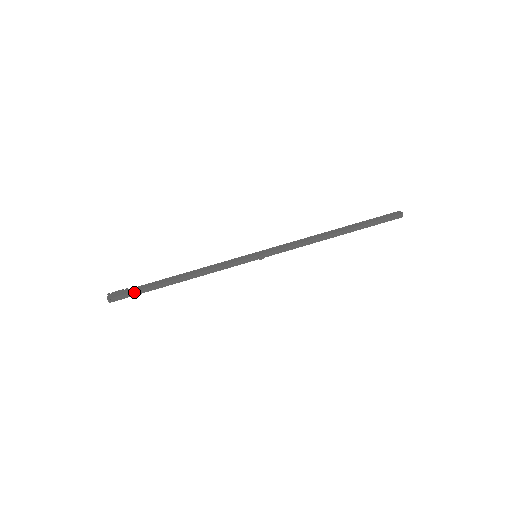
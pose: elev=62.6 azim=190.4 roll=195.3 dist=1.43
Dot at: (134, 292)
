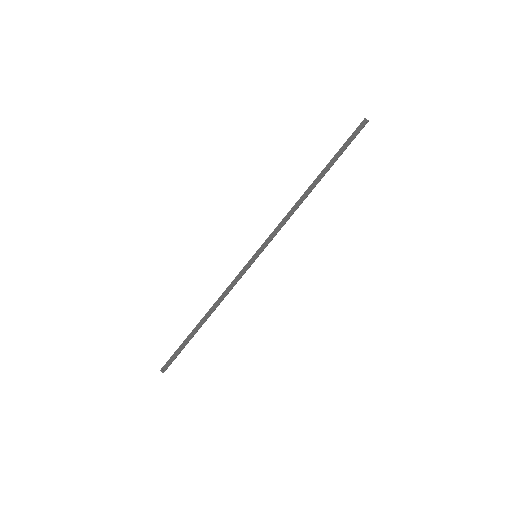
Dot at: (176, 352)
